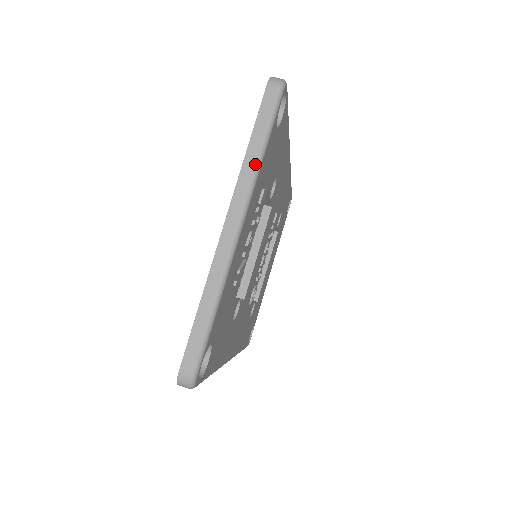
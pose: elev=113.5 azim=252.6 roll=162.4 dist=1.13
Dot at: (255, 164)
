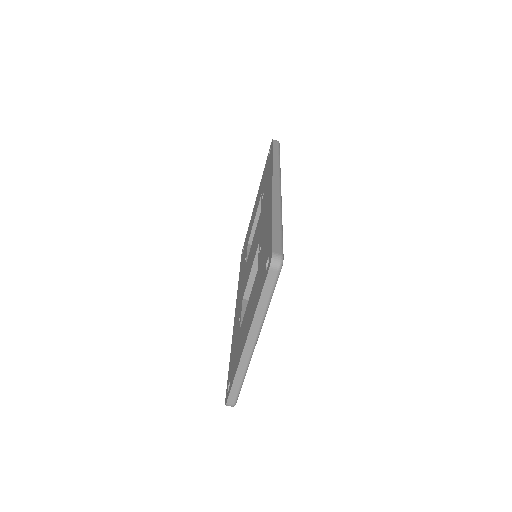
Dot at: (263, 314)
